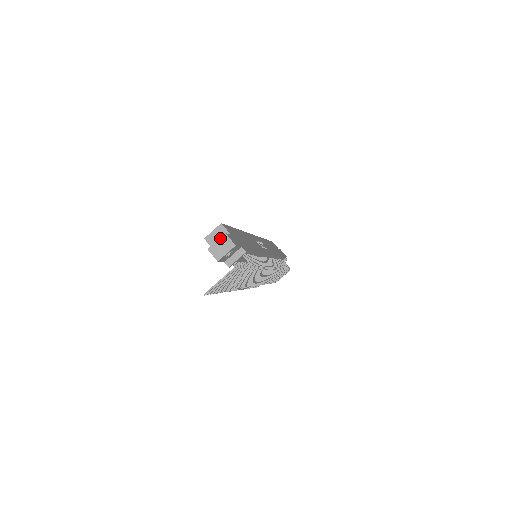
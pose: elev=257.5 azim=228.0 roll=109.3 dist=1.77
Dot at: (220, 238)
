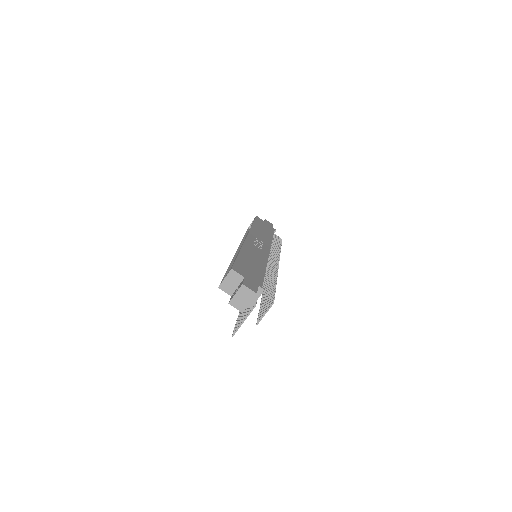
Dot at: (238, 290)
